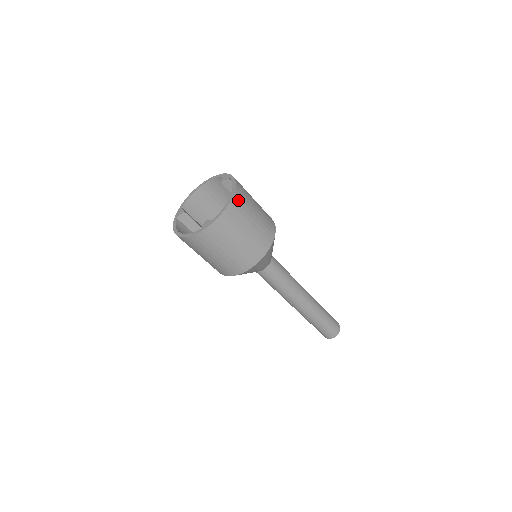
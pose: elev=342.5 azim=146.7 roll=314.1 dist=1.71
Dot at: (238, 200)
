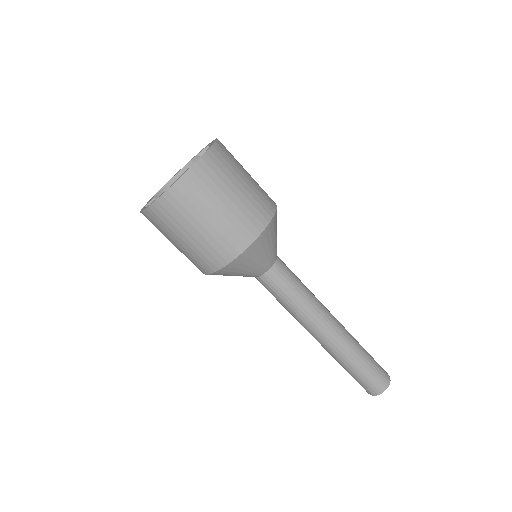
Dot at: (222, 149)
